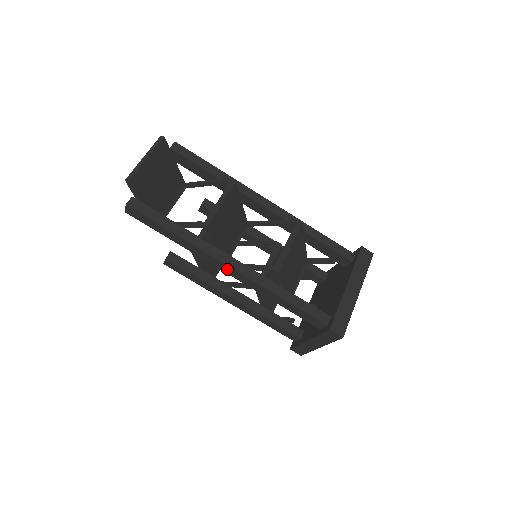
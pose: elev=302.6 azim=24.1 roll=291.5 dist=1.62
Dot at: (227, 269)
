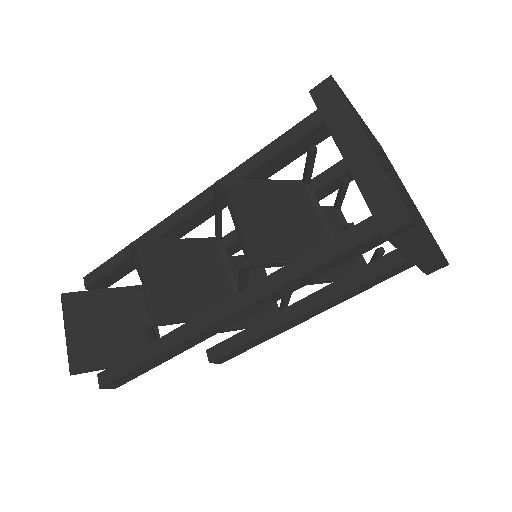
Dot at: (225, 323)
